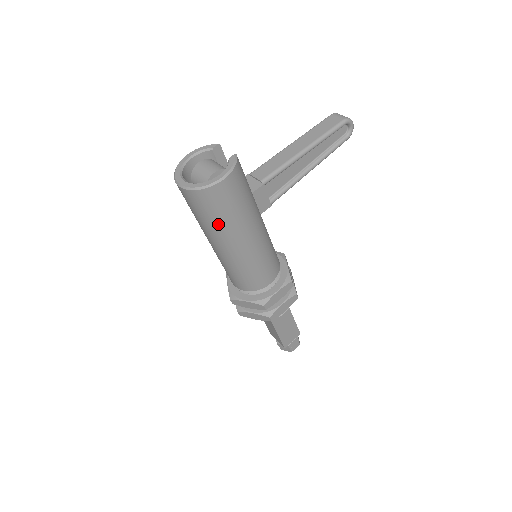
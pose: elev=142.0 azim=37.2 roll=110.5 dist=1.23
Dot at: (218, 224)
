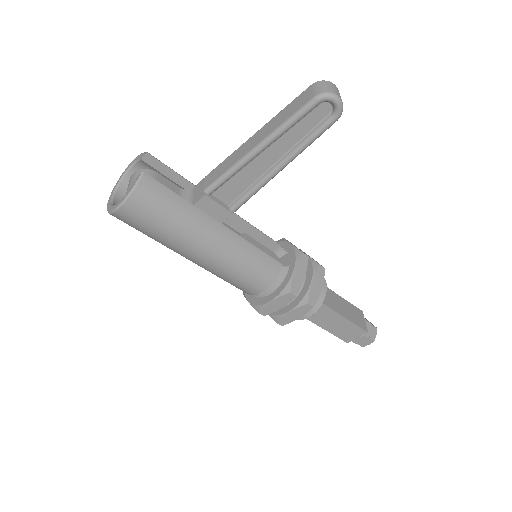
Dot at: (155, 240)
